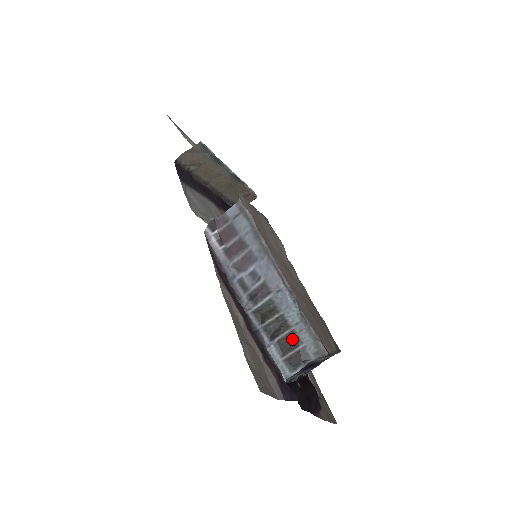
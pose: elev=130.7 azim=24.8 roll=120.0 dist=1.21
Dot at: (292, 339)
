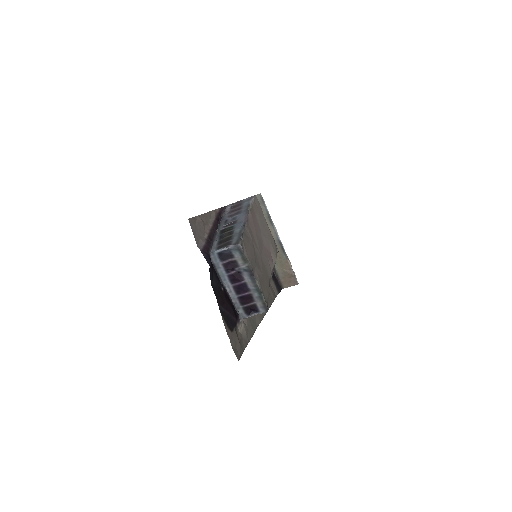
Dot at: (229, 238)
